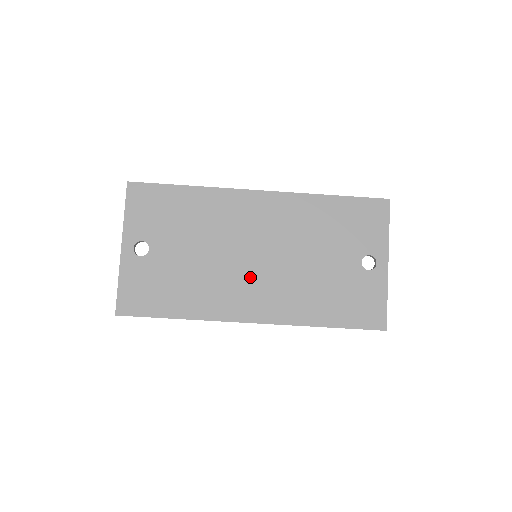
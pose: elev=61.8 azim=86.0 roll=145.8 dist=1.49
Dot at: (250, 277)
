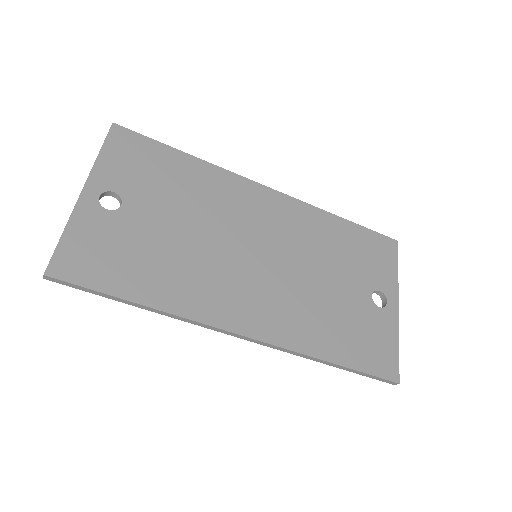
Dot at: (247, 277)
